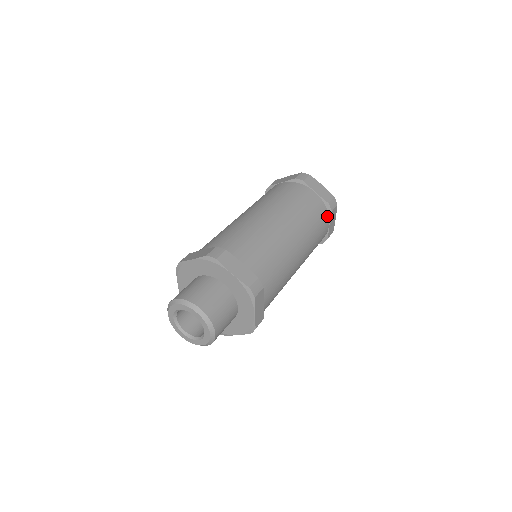
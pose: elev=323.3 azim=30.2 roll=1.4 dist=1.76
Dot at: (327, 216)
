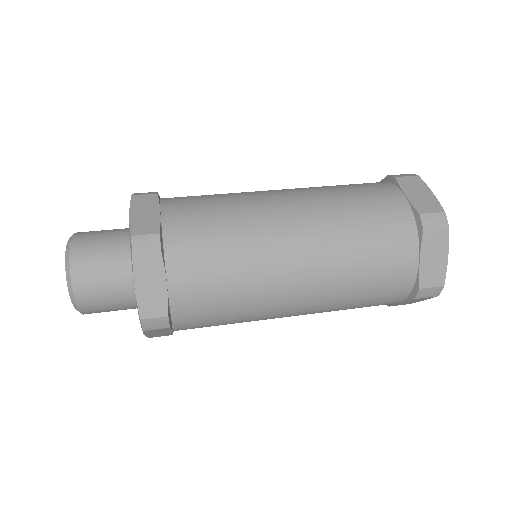
Dot at: (403, 296)
